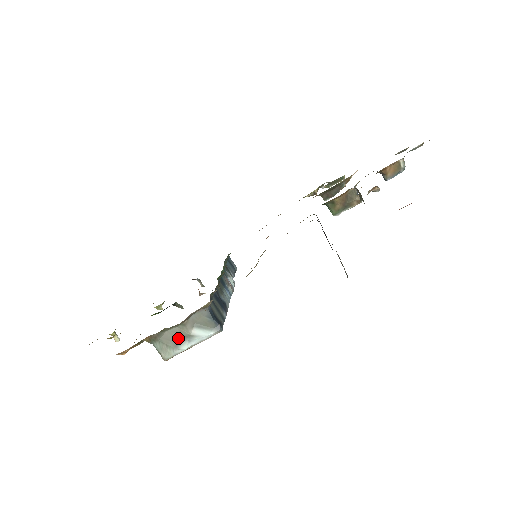
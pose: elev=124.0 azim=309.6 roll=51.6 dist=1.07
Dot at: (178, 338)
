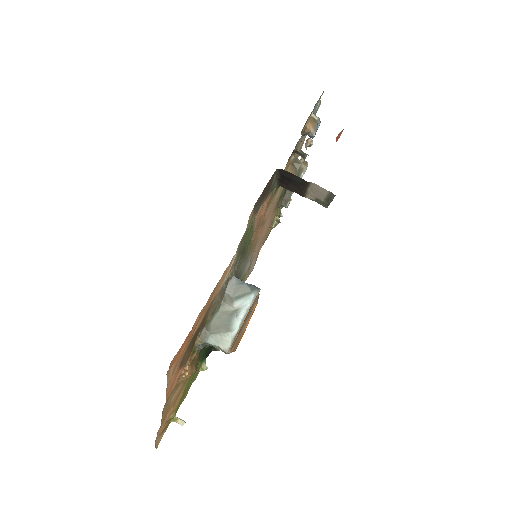
Dot at: (226, 321)
